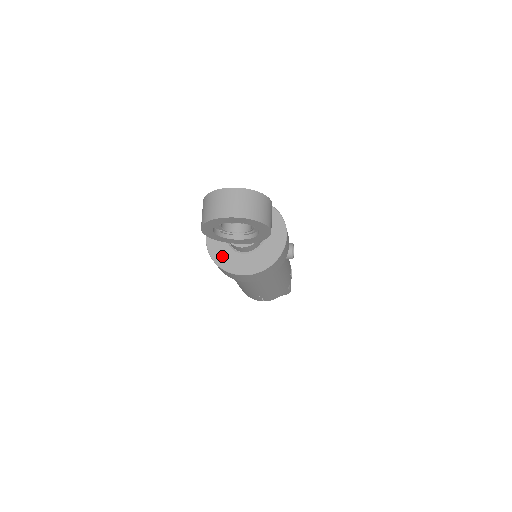
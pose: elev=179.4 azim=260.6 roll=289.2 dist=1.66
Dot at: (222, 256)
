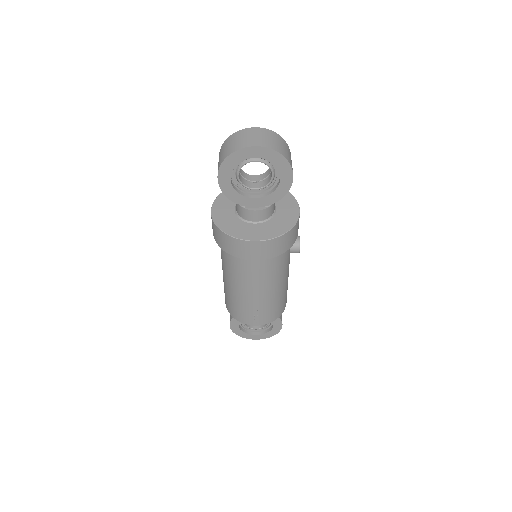
Dot at: (230, 225)
